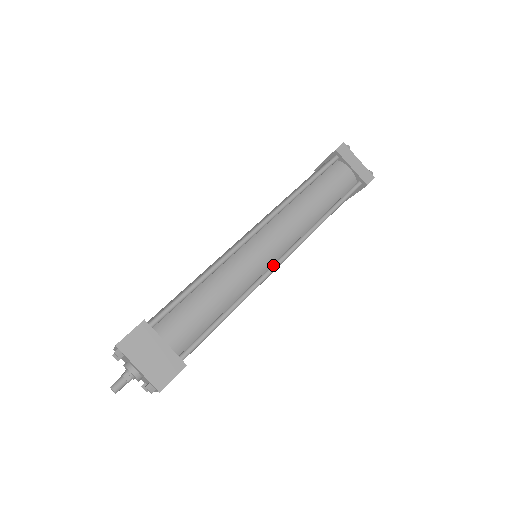
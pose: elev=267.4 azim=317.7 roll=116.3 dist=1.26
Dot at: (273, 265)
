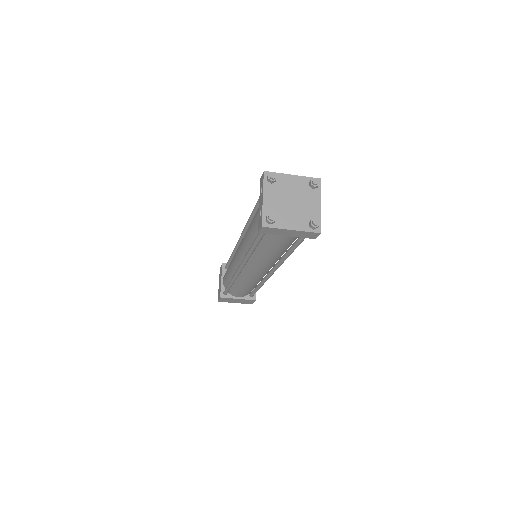
Dot at: (269, 275)
